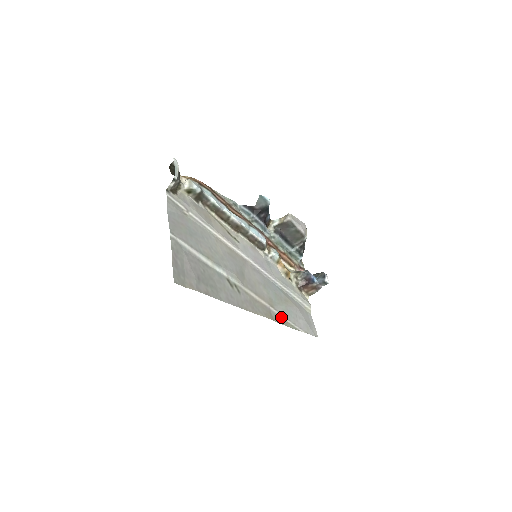
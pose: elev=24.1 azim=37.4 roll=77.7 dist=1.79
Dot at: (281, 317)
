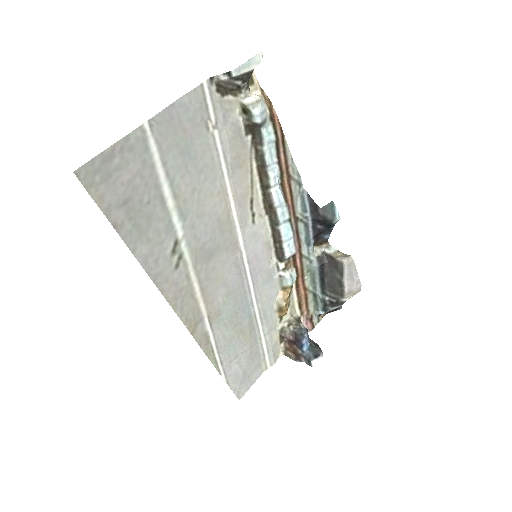
Dot at: (210, 340)
